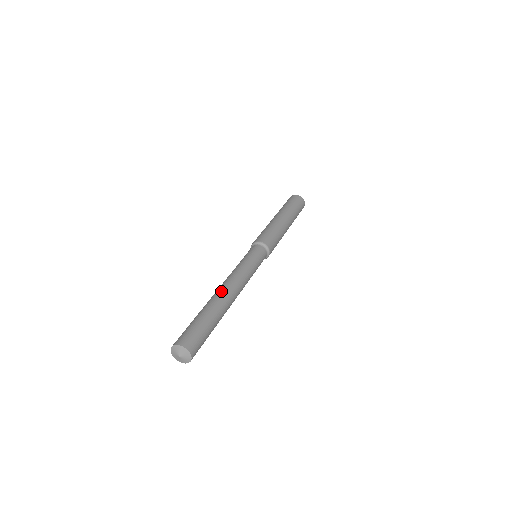
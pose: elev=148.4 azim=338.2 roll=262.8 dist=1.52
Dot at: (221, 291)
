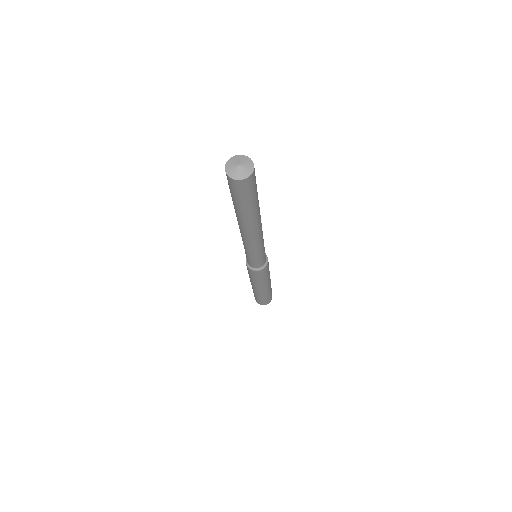
Dot at: occluded
